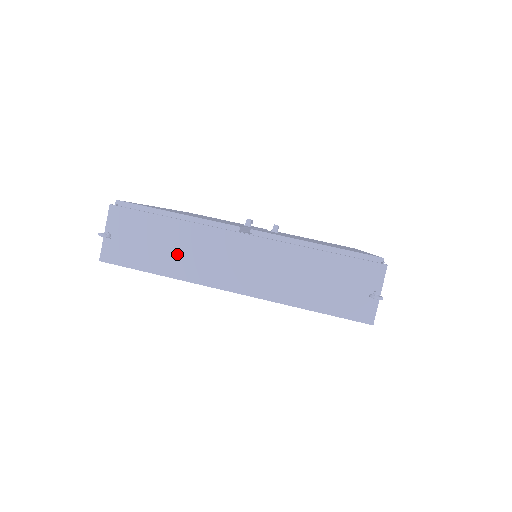
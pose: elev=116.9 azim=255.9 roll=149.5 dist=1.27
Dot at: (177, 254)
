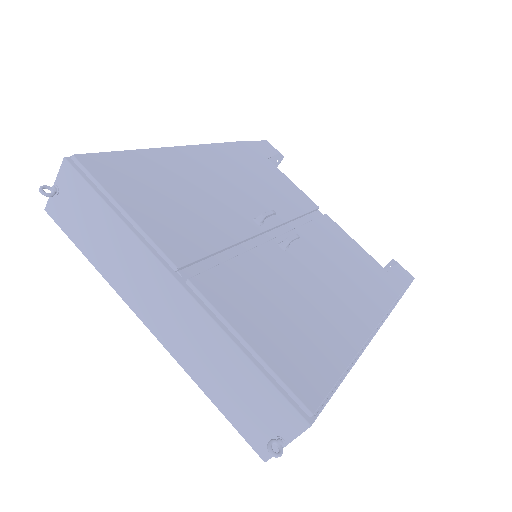
Dot at: (109, 253)
